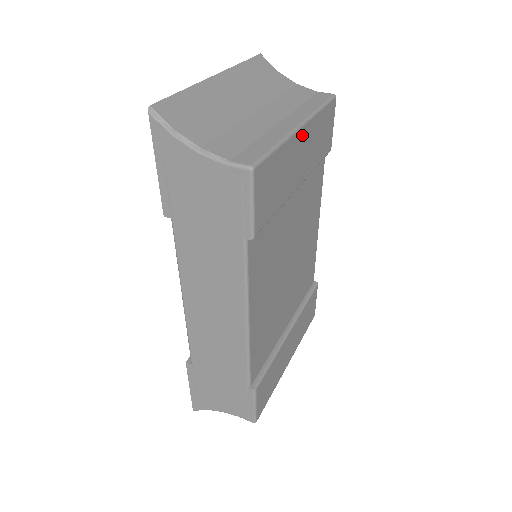
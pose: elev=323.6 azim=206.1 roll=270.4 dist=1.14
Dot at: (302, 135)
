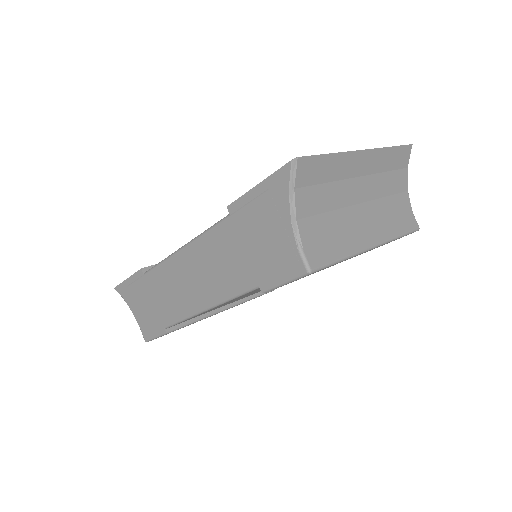
Dot at: occluded
